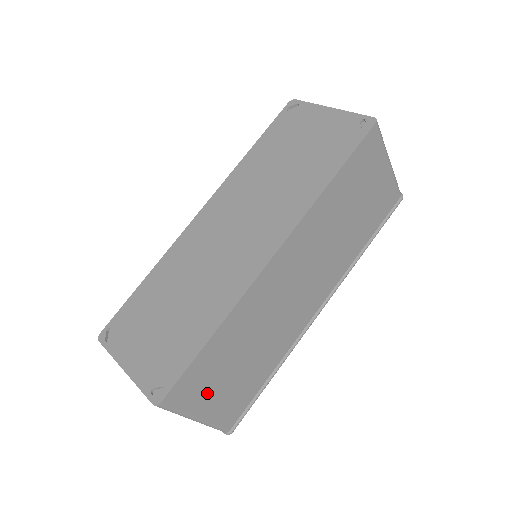
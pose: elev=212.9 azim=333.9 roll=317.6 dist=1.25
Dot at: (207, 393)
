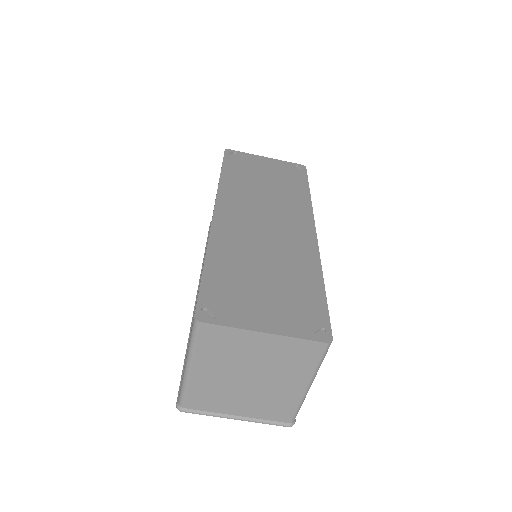
Dot at: occluded
